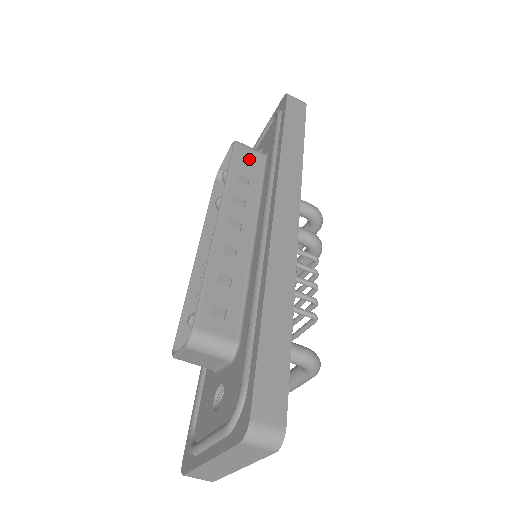
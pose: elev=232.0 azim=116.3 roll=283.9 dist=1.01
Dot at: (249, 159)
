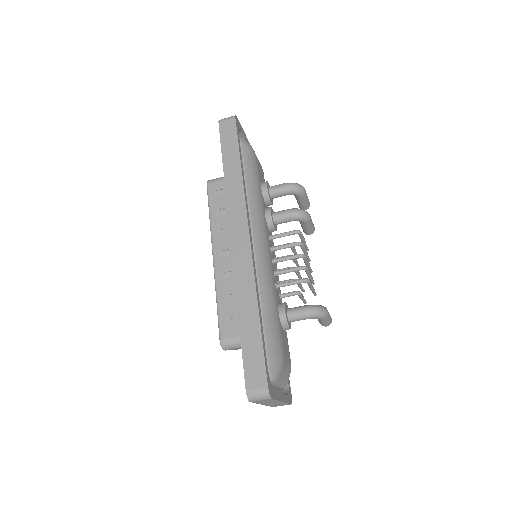
Dot at: (220, 190)
